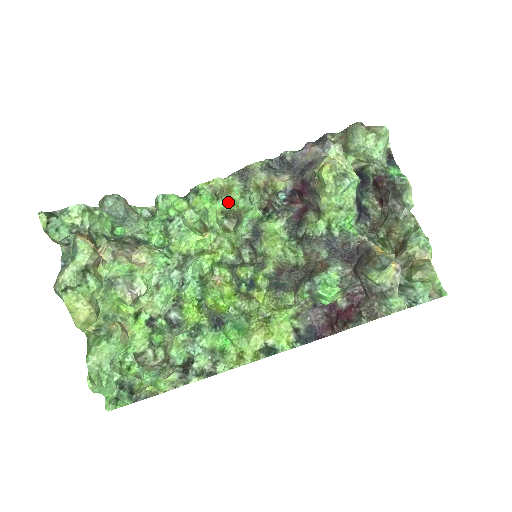
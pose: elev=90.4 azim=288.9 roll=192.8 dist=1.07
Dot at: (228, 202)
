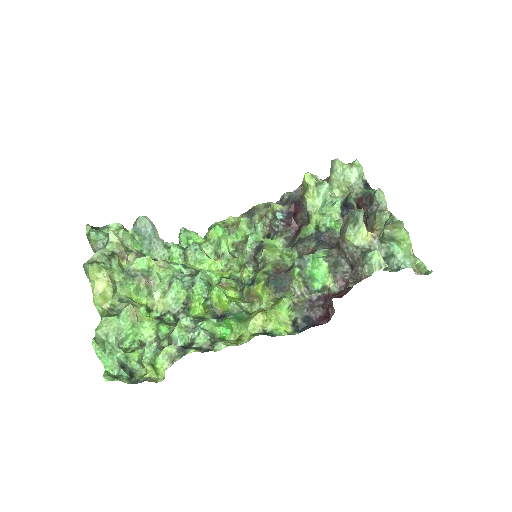
Dot at: (238, 234)
